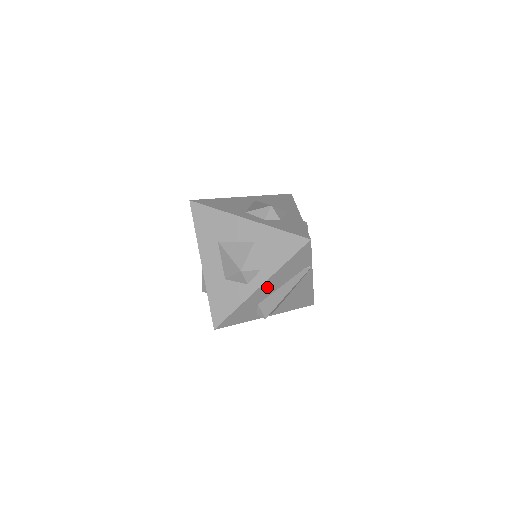
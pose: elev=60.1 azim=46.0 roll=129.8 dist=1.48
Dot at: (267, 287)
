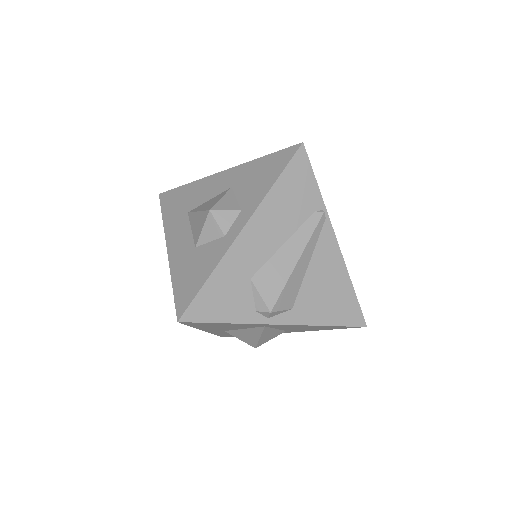
Dot at: (256, 236)
